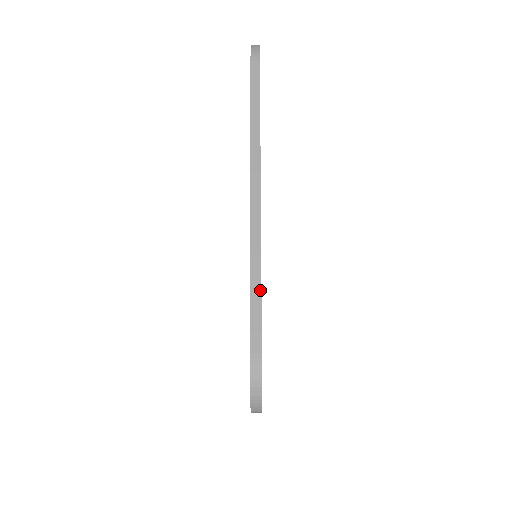
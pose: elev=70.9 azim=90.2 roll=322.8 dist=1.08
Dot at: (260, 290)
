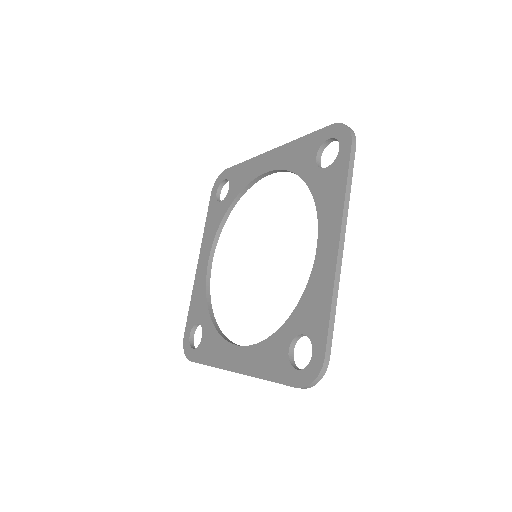
Dot at: occluded
